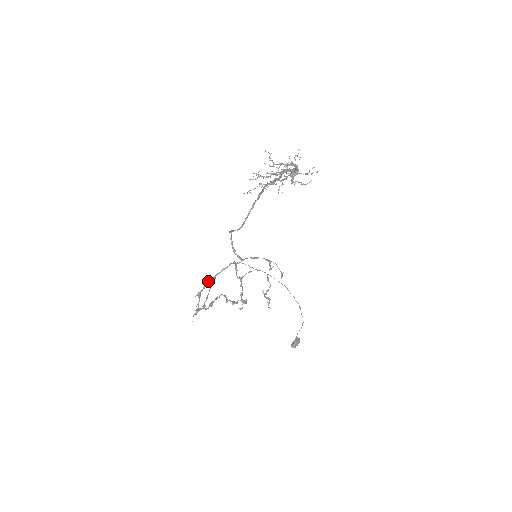
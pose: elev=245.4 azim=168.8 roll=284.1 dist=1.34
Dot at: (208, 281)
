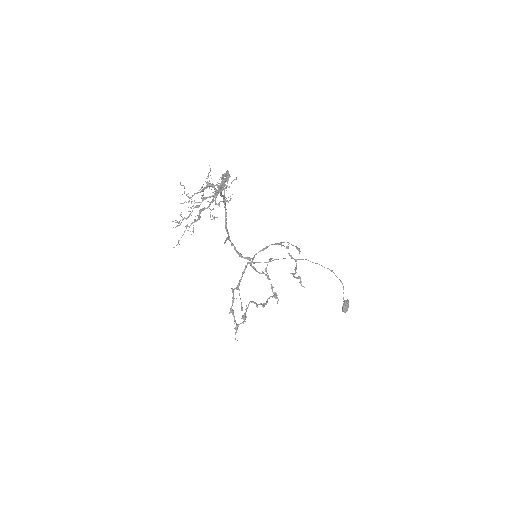
Dot at: (233, 295)
